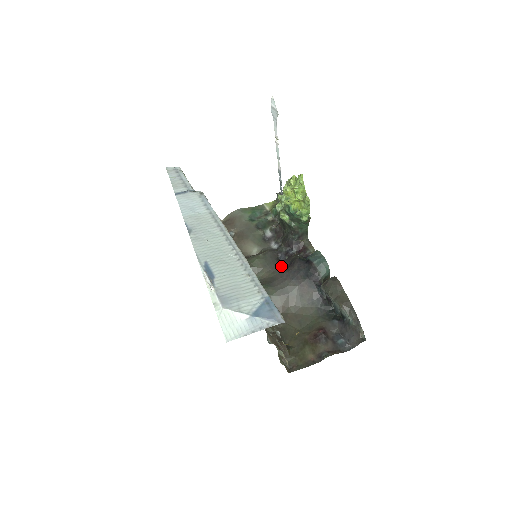
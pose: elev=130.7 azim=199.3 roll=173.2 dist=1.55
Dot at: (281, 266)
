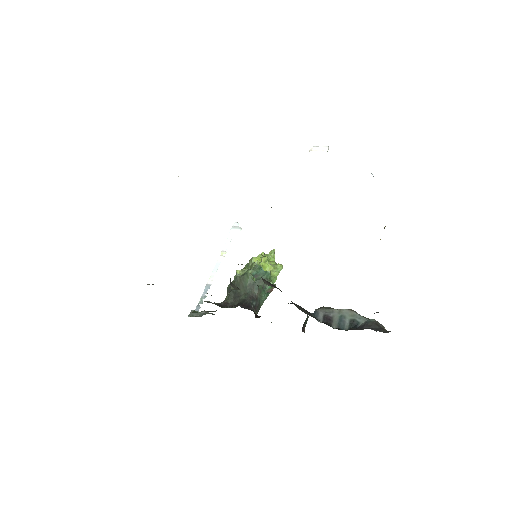
Dot at: occluded
